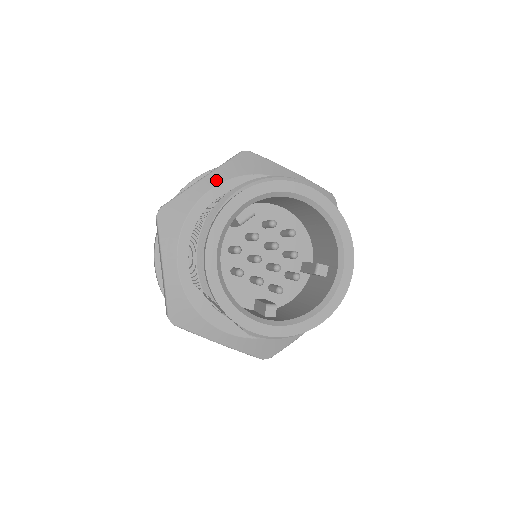
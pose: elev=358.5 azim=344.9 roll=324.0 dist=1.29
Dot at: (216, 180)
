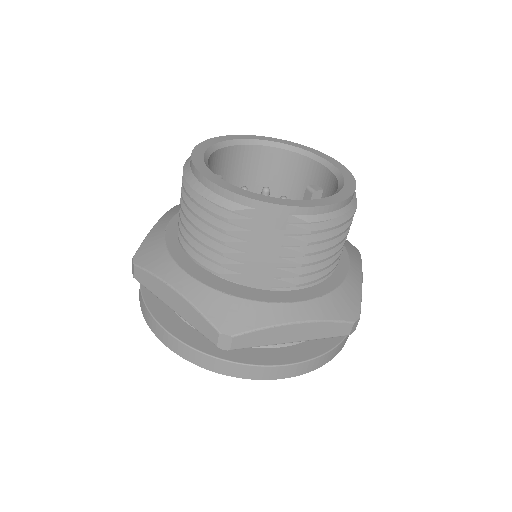
Dot at: (170, 216)
